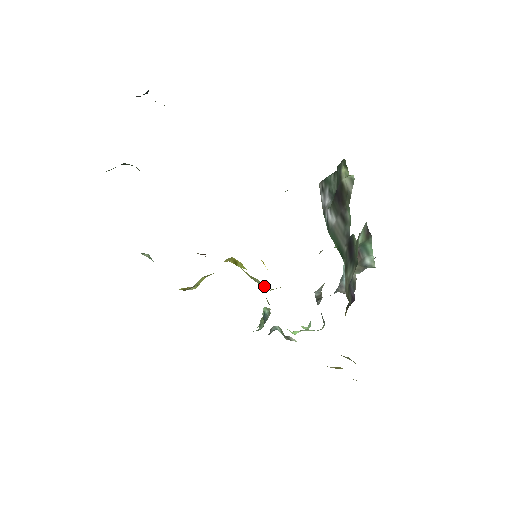
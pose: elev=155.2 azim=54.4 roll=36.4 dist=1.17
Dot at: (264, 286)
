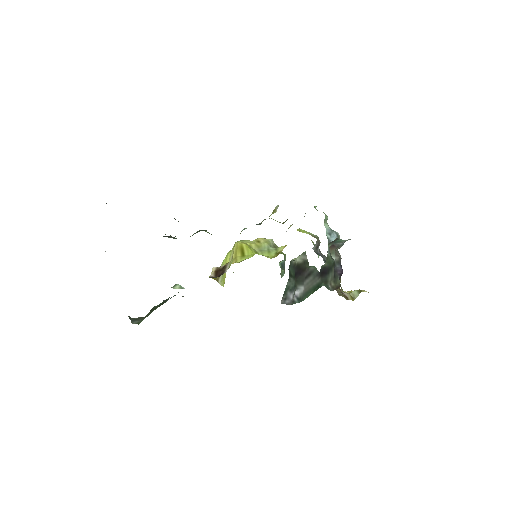
Dot at: (271, 240)
